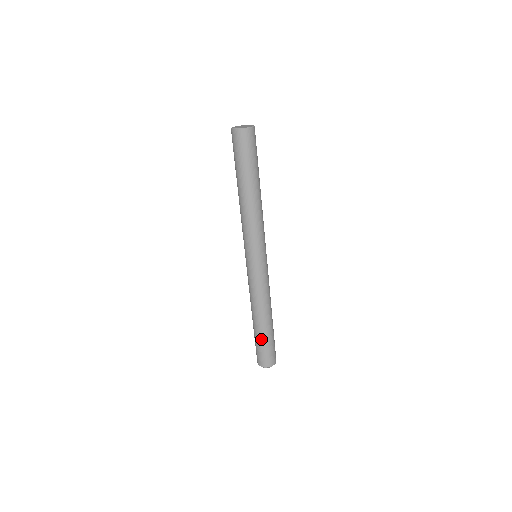
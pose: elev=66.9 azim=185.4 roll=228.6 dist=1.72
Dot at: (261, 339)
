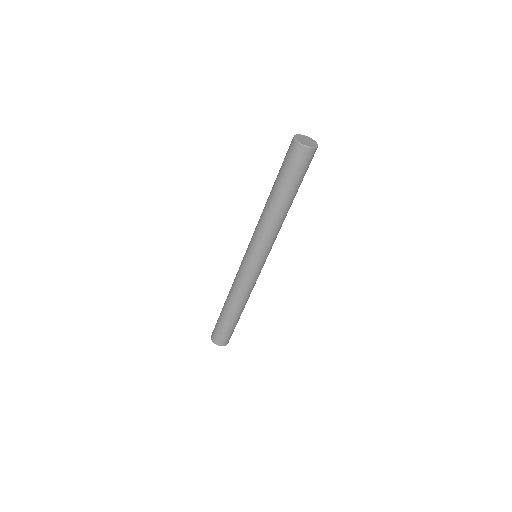
Dot at: (232, 325)
